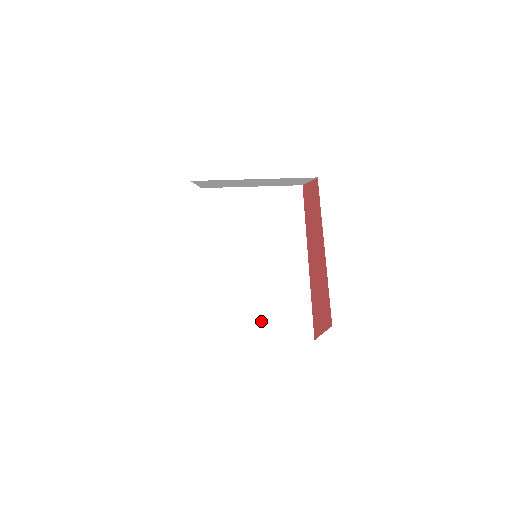
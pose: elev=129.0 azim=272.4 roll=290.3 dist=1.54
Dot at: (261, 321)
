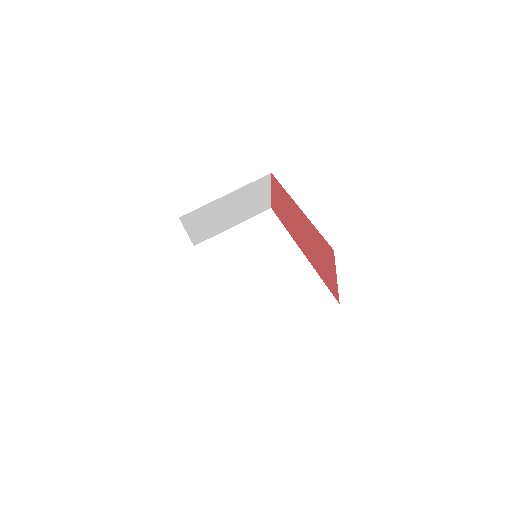
Dot at: (288, 312)
